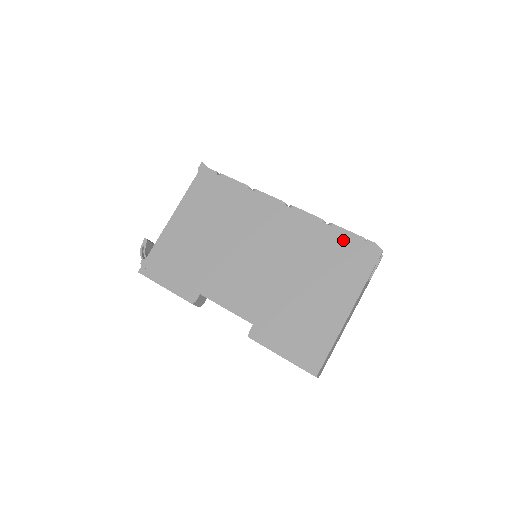
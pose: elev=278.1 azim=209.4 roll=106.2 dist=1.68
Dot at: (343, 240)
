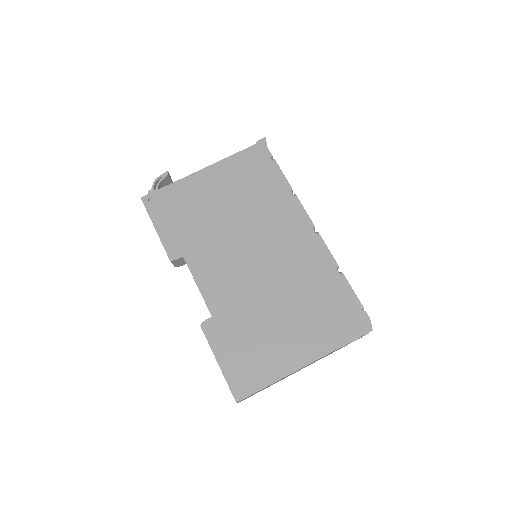
Dot at: (343, 296)
